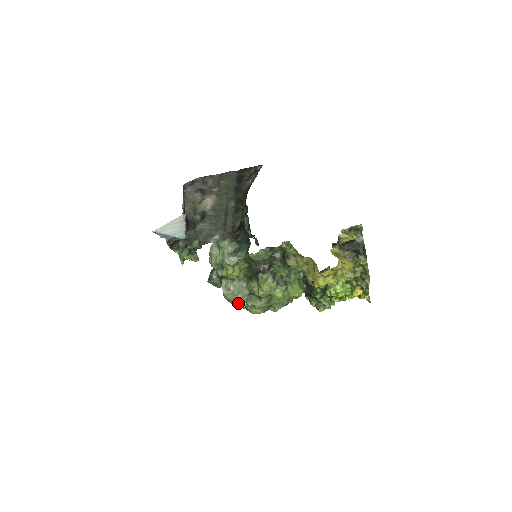
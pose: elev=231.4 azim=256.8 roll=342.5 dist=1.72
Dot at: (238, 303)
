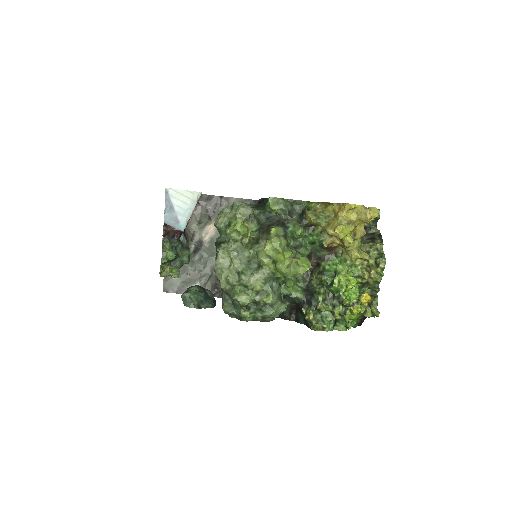
Dot at: (230, 275)
